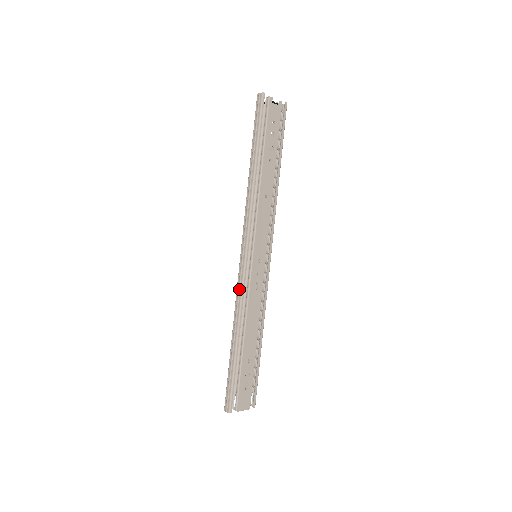
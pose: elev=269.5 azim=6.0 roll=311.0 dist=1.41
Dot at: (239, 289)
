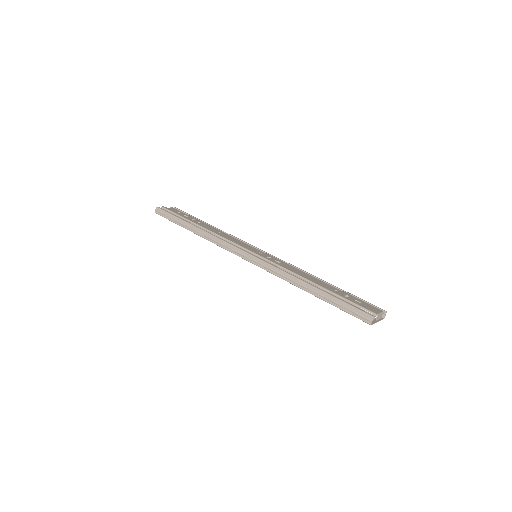
Dot at: (270, 269)
